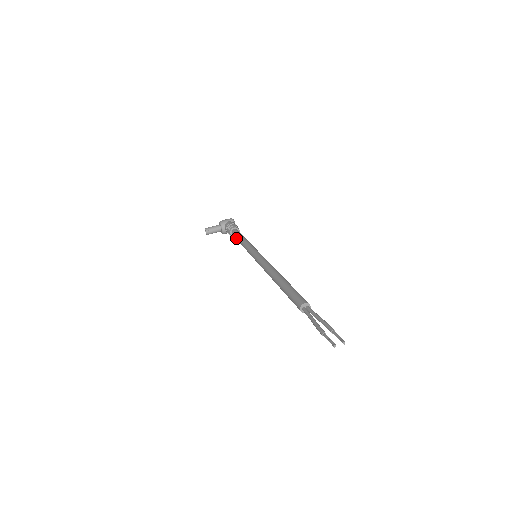
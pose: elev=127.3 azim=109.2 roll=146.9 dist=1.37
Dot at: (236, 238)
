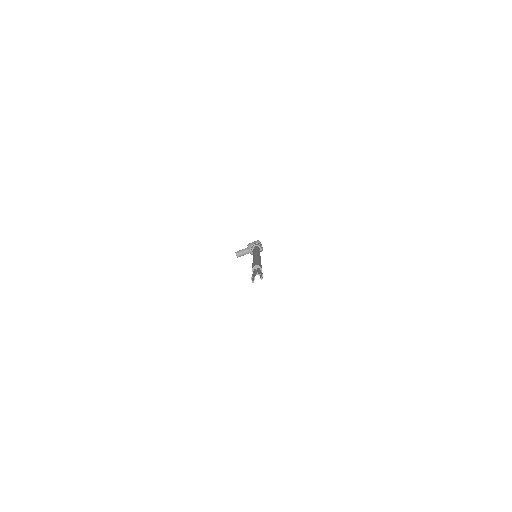
Dot at: occluded
